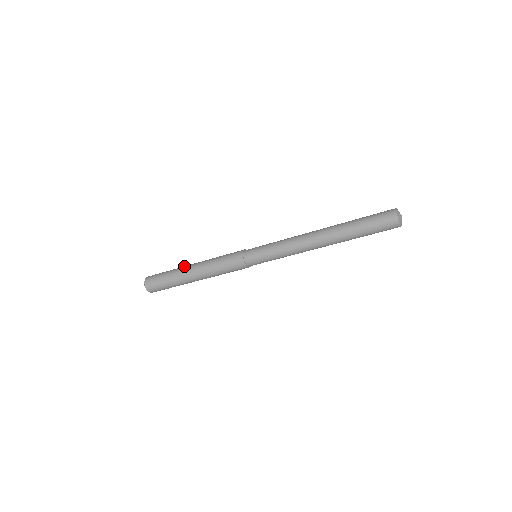
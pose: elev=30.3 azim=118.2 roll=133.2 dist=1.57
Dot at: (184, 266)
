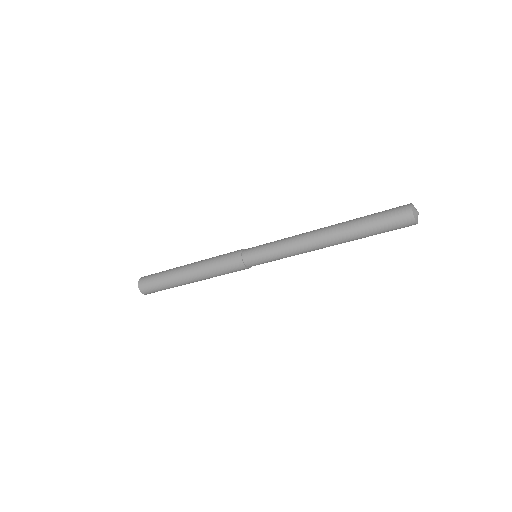
Dot at: (177, 273)
